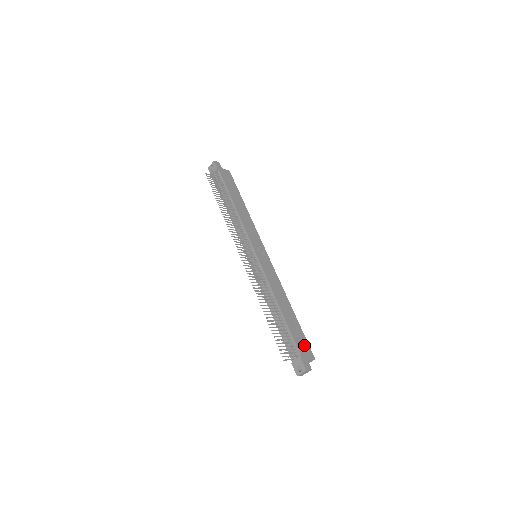
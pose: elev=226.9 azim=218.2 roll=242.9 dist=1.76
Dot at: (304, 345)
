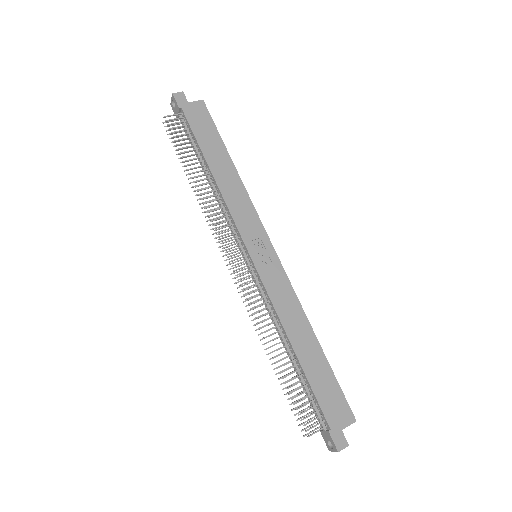
Dot at: (337, 404)
